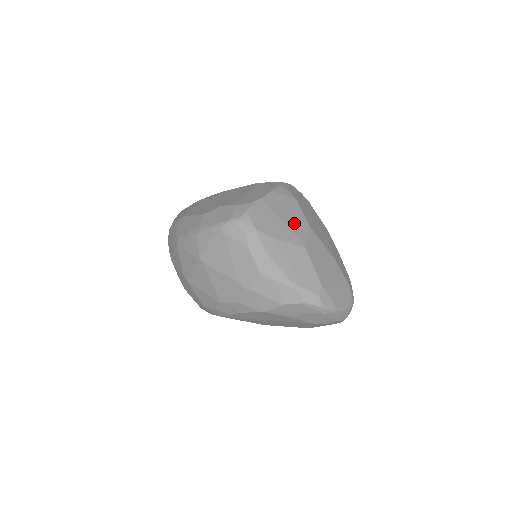
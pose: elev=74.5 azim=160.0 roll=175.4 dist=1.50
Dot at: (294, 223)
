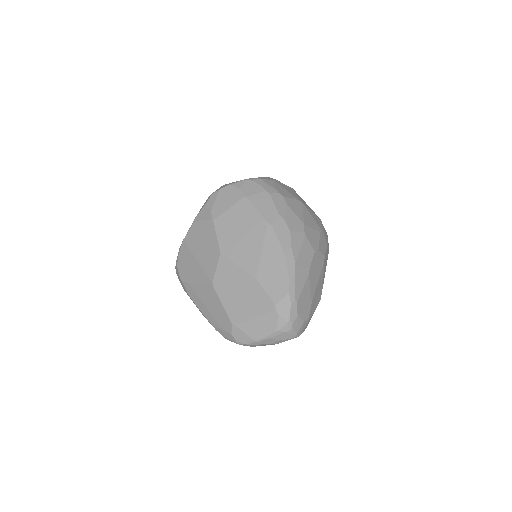
Dot at: (206, 256)
